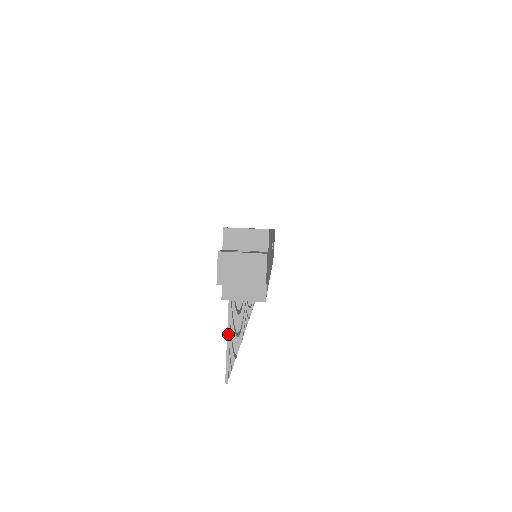
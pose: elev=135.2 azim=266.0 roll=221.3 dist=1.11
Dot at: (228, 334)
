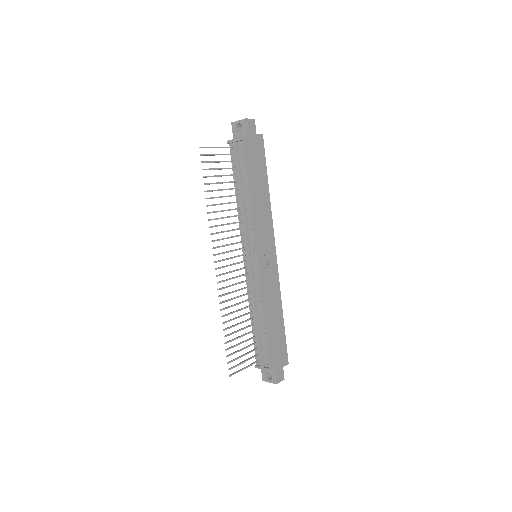
Dot at: (217, 147)
